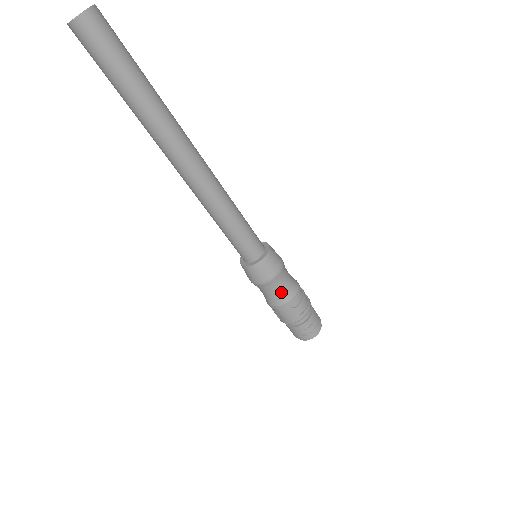
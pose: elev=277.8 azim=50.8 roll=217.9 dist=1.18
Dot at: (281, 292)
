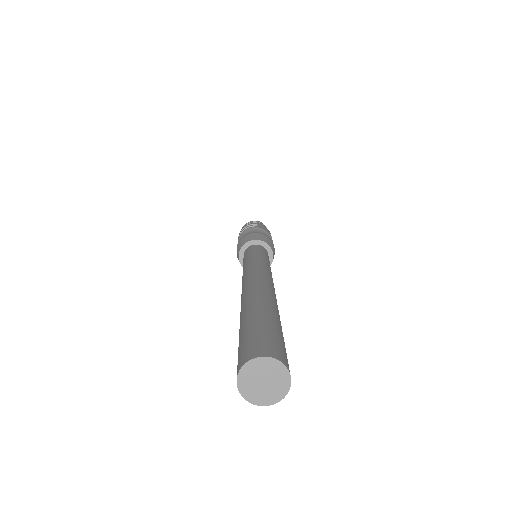
Dot at: occluded
